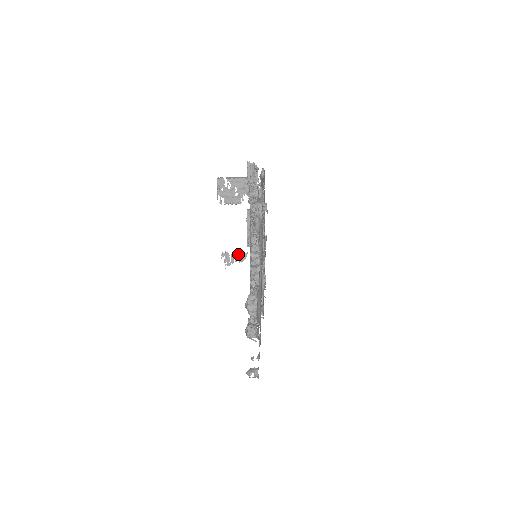
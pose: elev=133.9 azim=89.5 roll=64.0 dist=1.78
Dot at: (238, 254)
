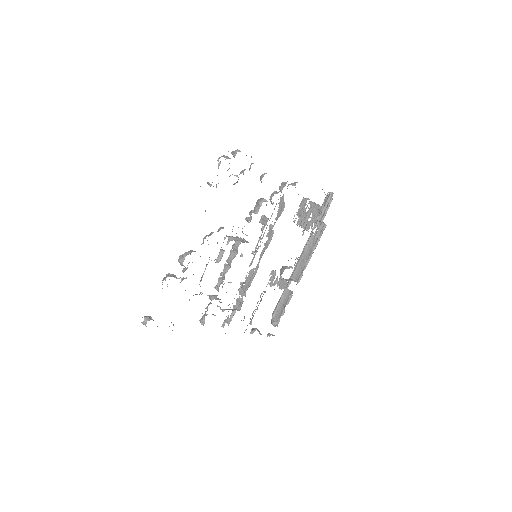
Dot at: (282, 279)
